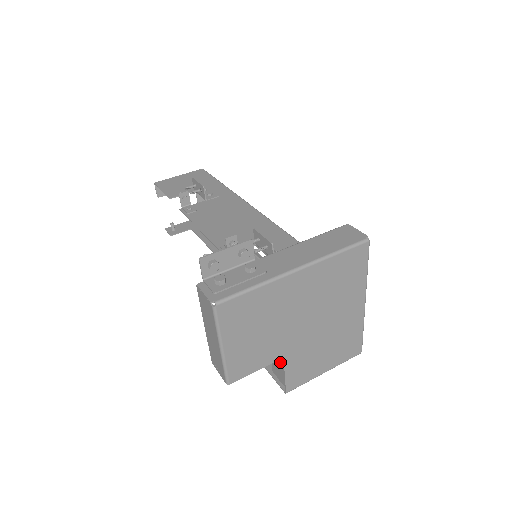
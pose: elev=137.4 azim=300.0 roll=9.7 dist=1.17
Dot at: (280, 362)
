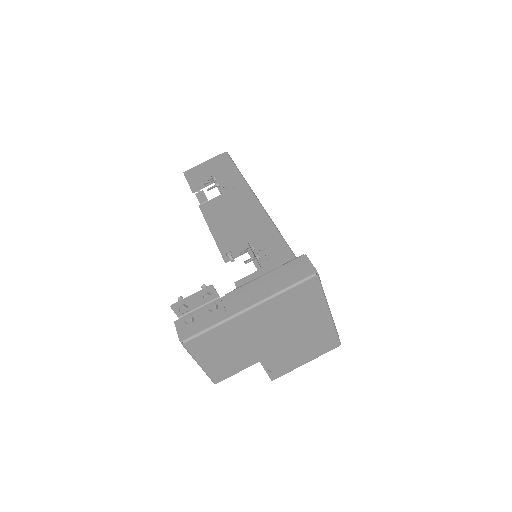
Dot at: occluded
